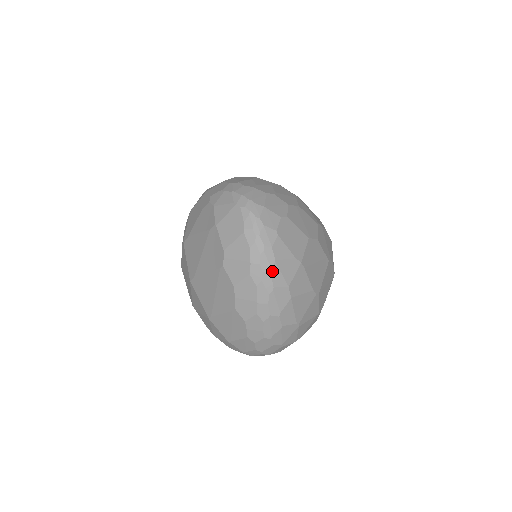
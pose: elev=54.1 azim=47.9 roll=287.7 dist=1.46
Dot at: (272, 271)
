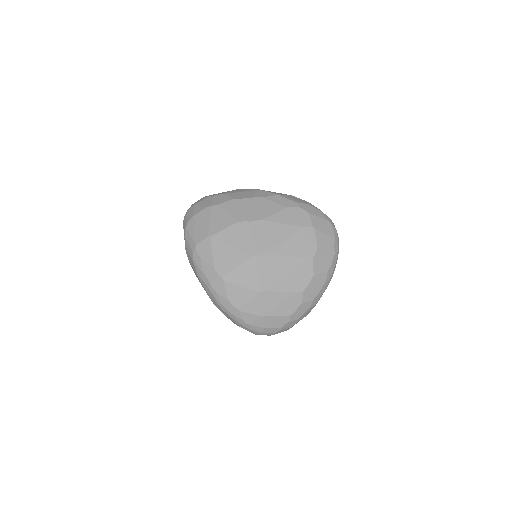
Dot at: occluded
